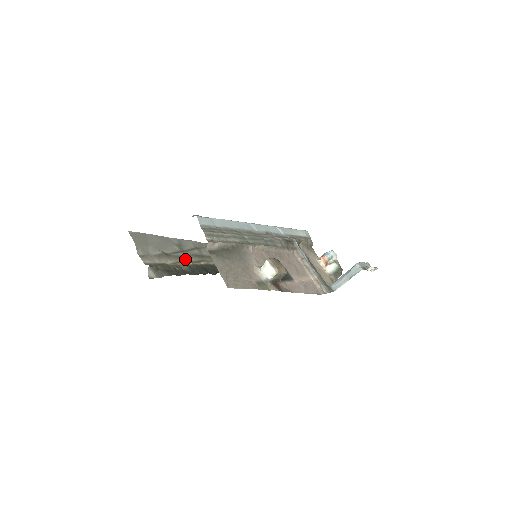
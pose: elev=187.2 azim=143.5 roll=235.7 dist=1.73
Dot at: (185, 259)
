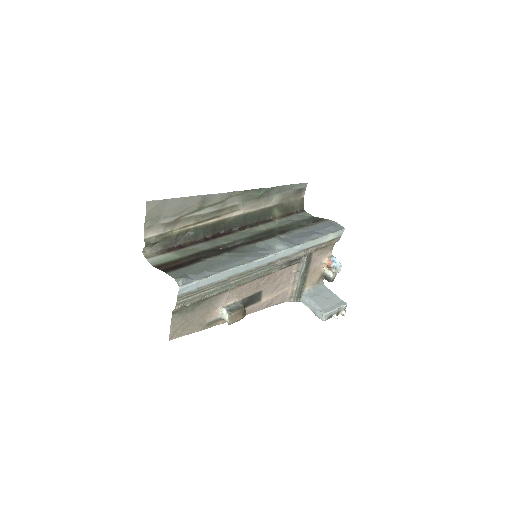
Dot at: (197, 220)
